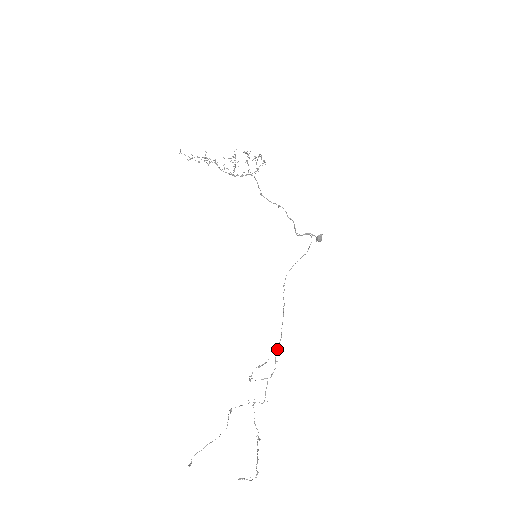
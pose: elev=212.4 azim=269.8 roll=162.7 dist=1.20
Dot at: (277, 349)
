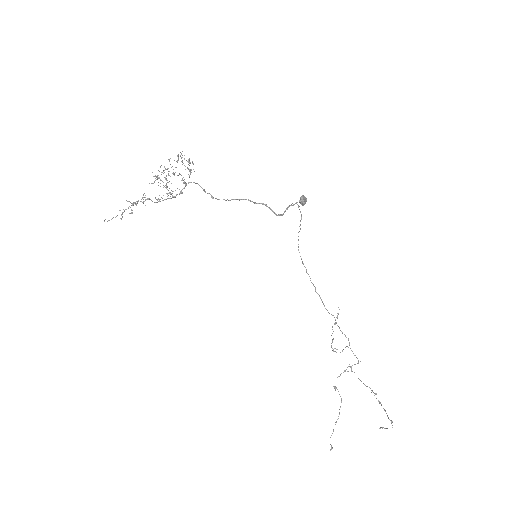
Dot at: (338, 326)
